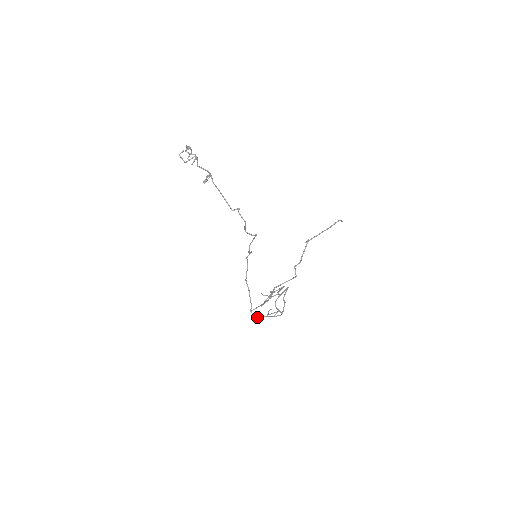
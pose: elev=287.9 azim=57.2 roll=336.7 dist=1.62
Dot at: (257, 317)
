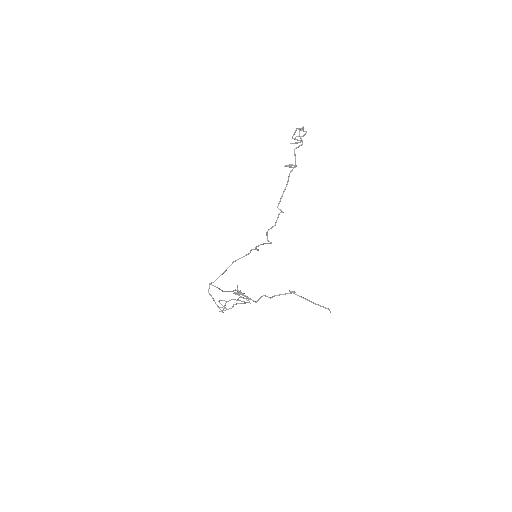
Dot at: occluded
